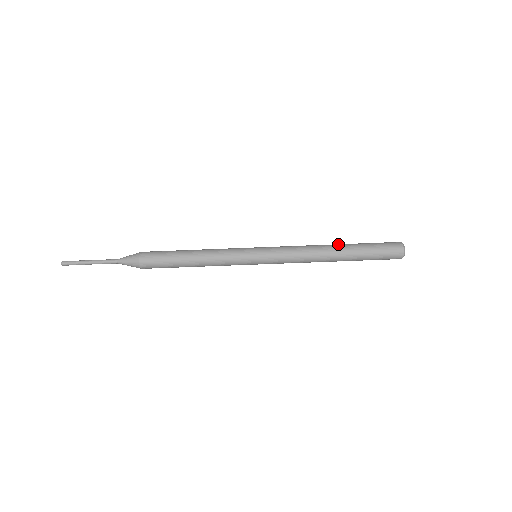
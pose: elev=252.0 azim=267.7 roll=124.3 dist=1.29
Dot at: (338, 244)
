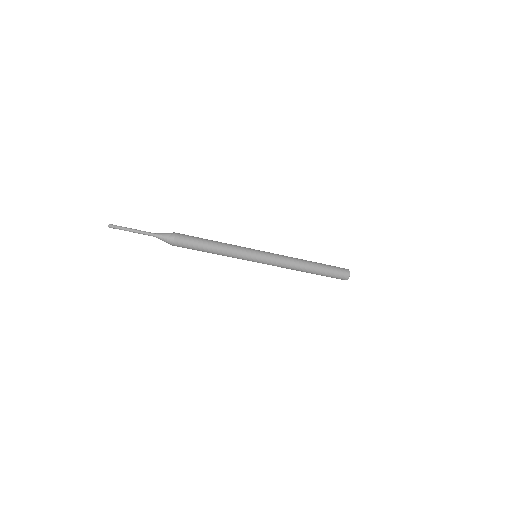
Dot at: (312, 264)
